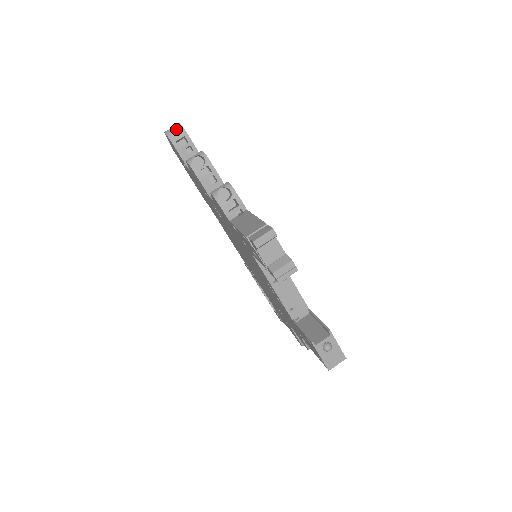
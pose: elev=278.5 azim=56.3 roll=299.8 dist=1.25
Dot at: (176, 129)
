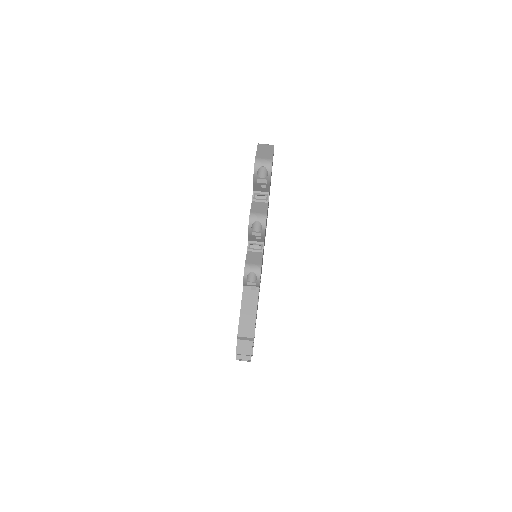
Dot at: (267, 161)
